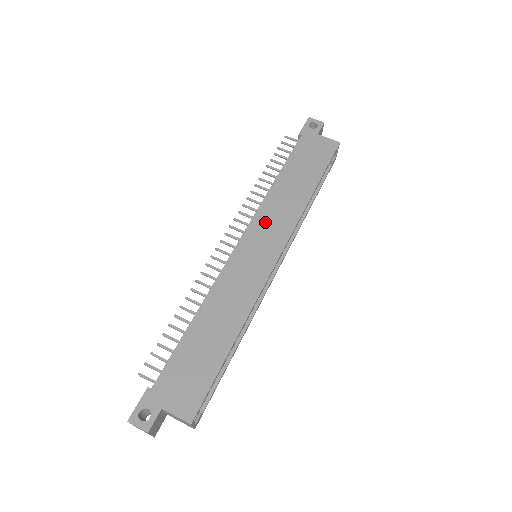
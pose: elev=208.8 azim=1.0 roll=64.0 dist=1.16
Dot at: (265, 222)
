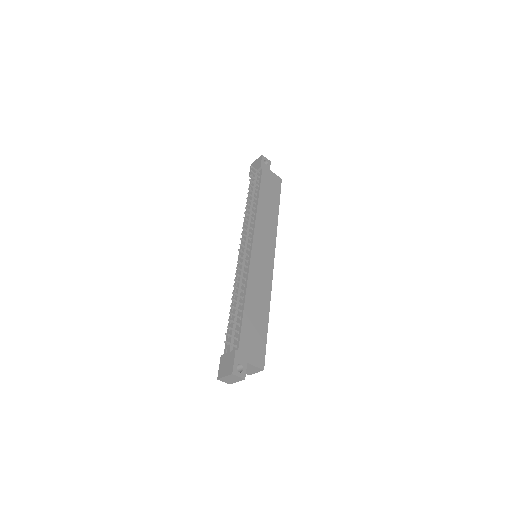
Dot at: (261, 233)
